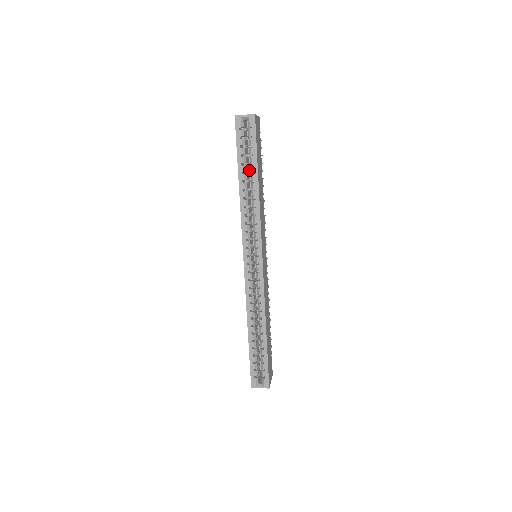
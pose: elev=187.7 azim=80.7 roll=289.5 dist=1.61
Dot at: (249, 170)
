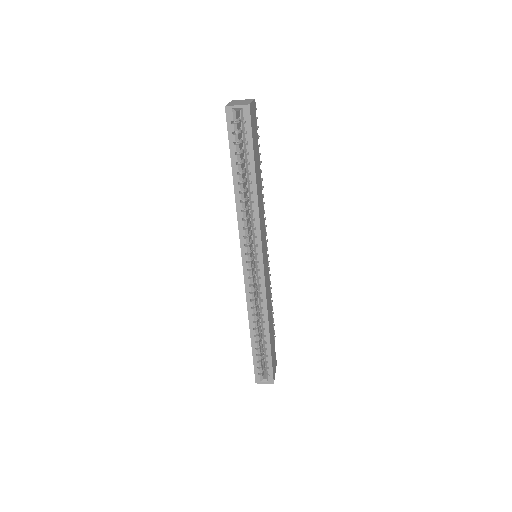
Dot at: (245, 164)
